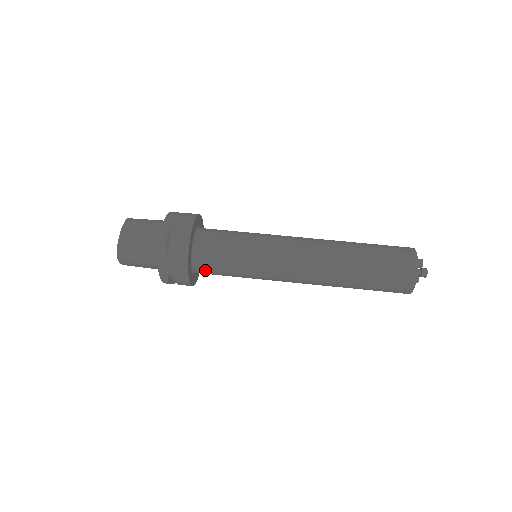
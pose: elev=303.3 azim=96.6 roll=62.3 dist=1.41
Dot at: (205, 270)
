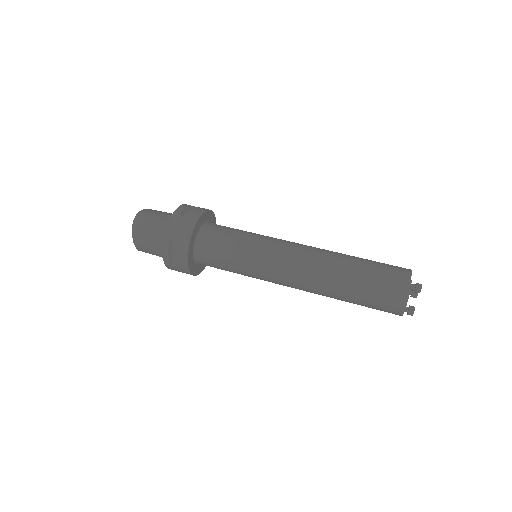
Dot at: (206, 247)
